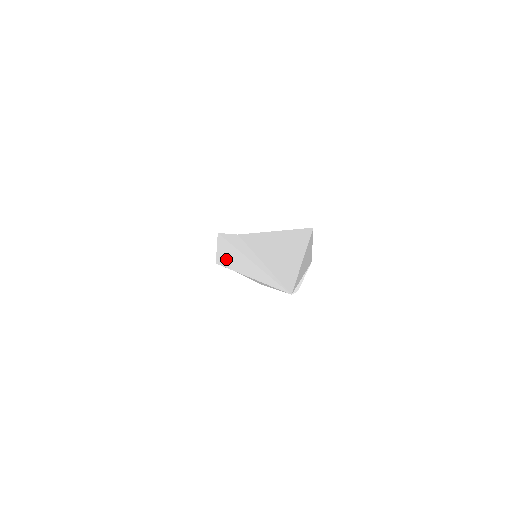
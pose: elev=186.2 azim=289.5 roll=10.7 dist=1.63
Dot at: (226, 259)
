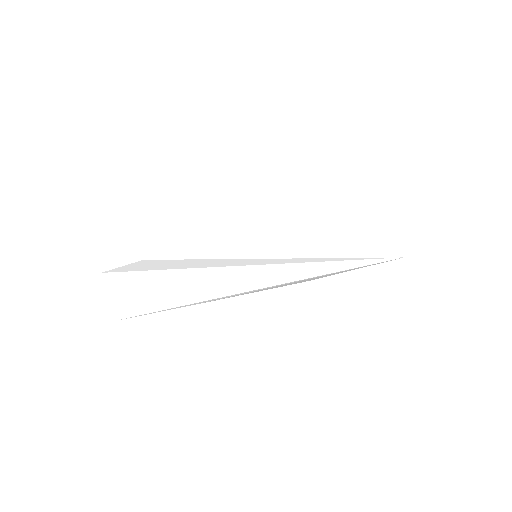
Dot at: (158, 298)
